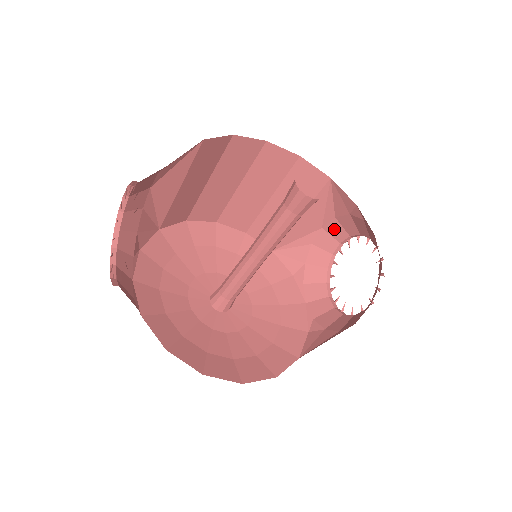
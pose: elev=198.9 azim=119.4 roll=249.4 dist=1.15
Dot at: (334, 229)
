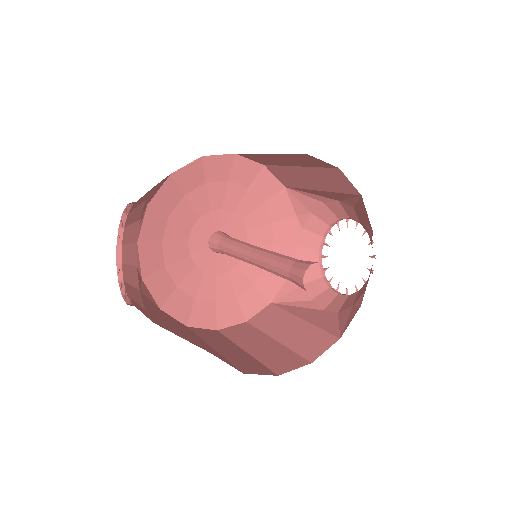
Dot at: (349, 210)
